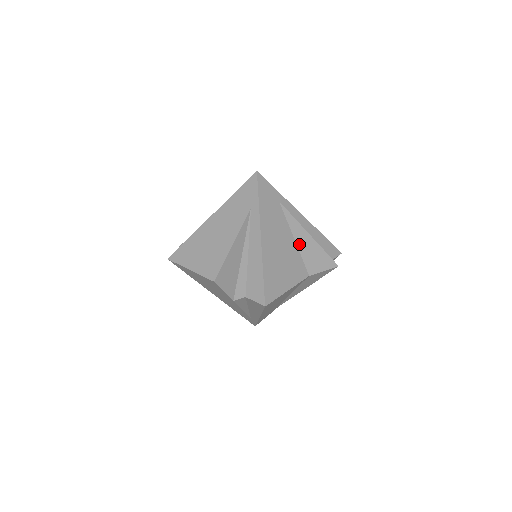
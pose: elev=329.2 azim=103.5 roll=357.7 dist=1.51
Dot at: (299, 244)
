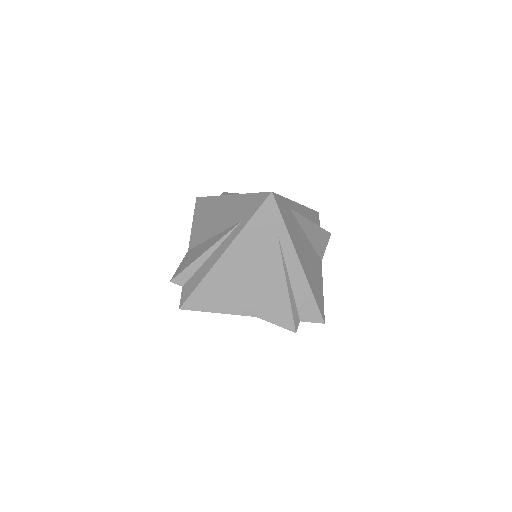
Dot at: (268, 285)
